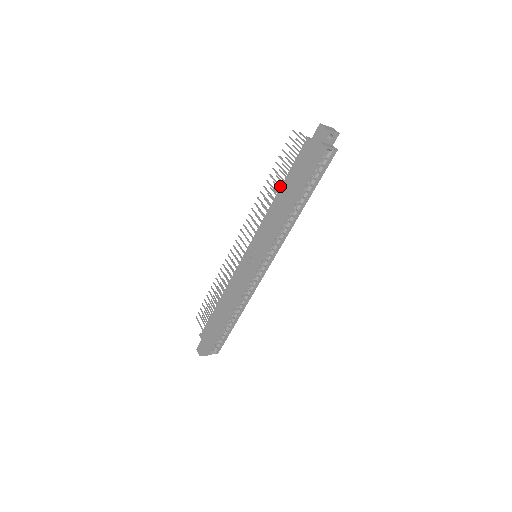
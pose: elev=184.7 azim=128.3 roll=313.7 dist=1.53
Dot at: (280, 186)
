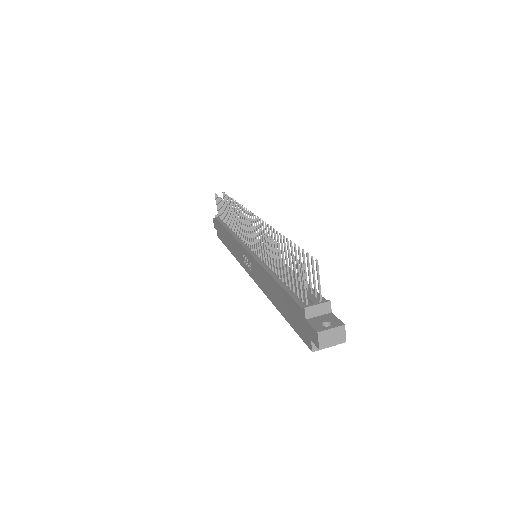
Dot at: (278, 273)
